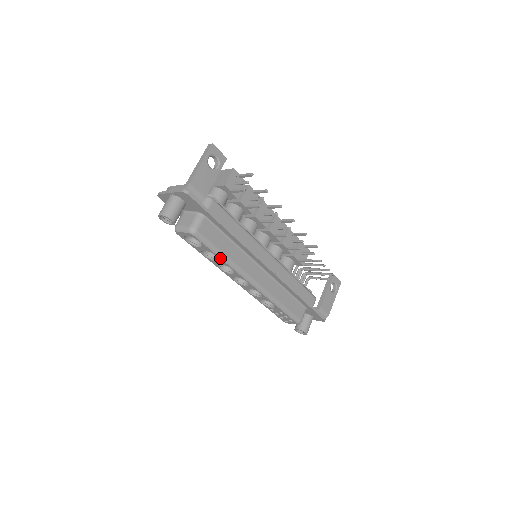
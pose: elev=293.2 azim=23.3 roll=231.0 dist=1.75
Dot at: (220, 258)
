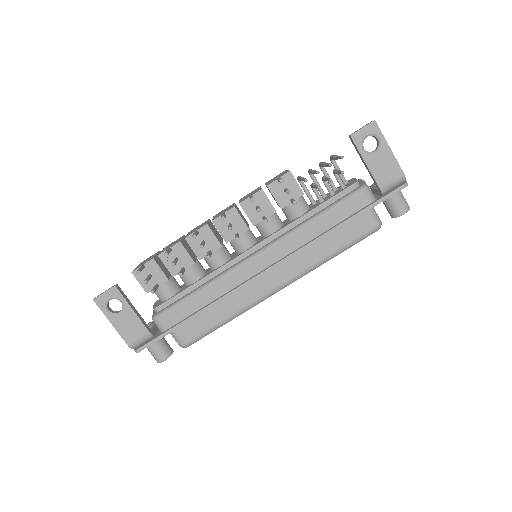
Dot at: occluded
